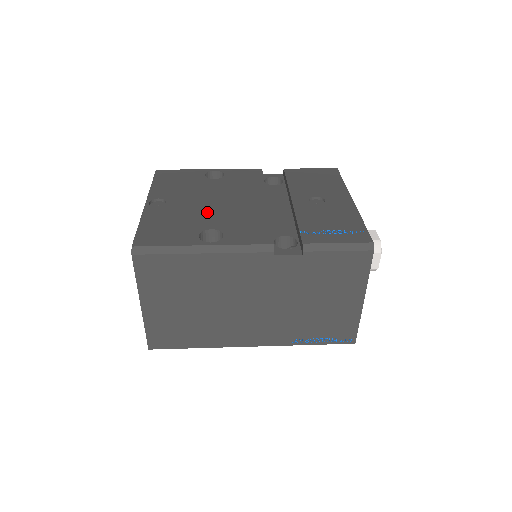
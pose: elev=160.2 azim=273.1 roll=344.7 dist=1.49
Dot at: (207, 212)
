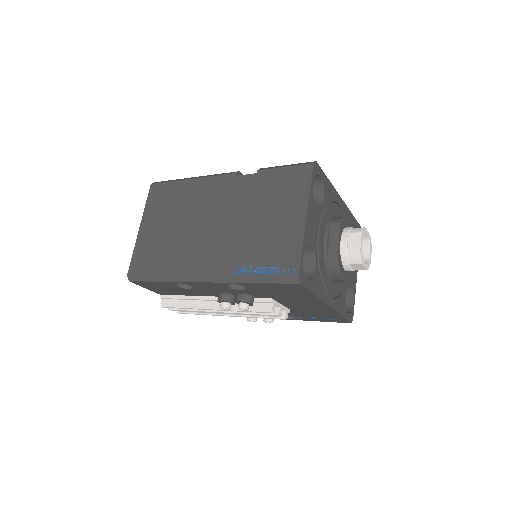
Dot at: occluded
